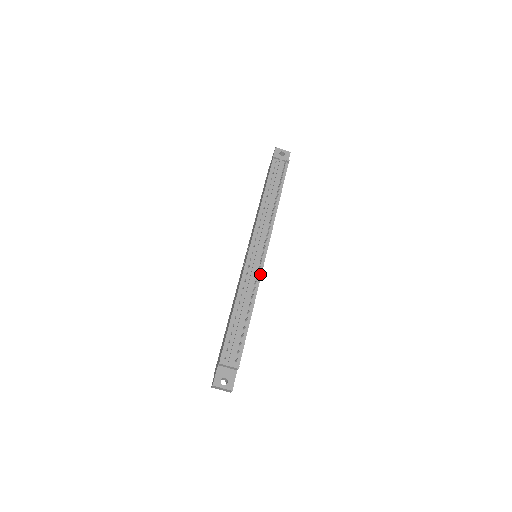
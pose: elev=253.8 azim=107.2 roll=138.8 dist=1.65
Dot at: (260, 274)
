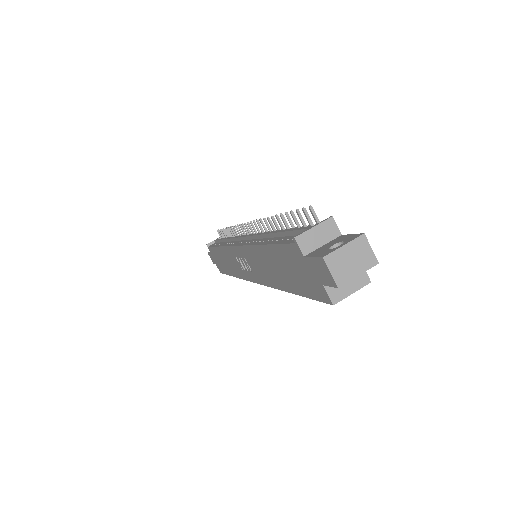
Dot at: occluded
